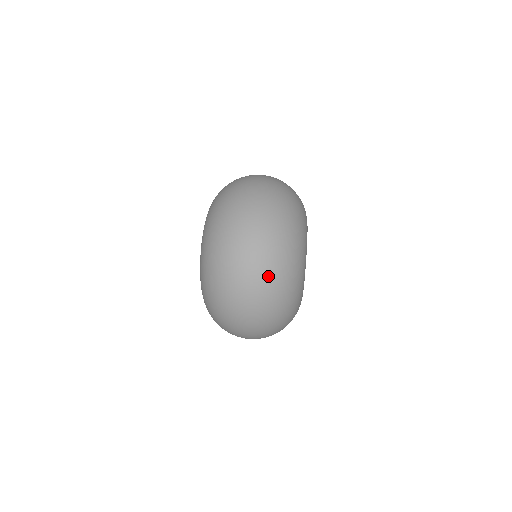
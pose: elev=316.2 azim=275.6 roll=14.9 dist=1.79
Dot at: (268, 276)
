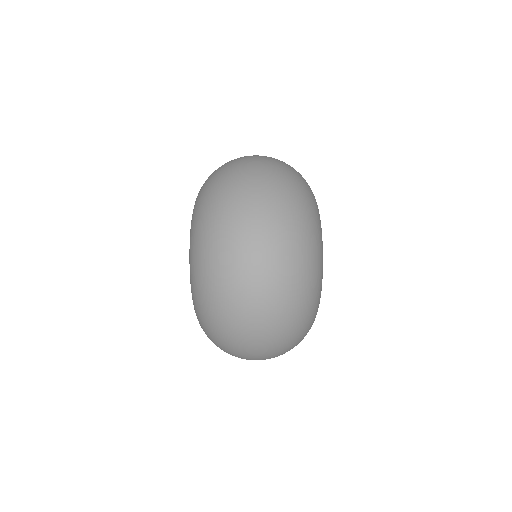
Dot at: (282, 317)
